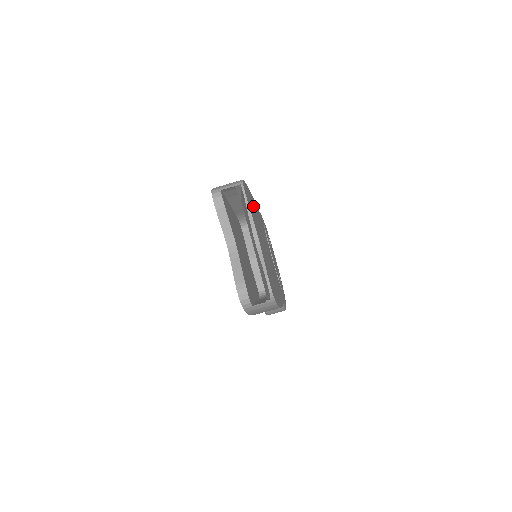
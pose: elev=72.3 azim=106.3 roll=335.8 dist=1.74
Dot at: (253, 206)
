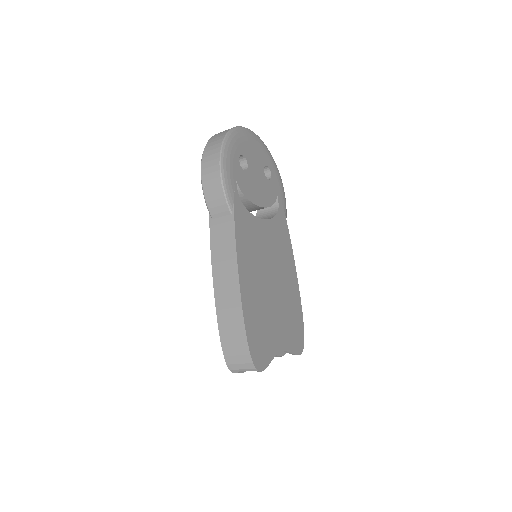
Dot at: (253, 305)
